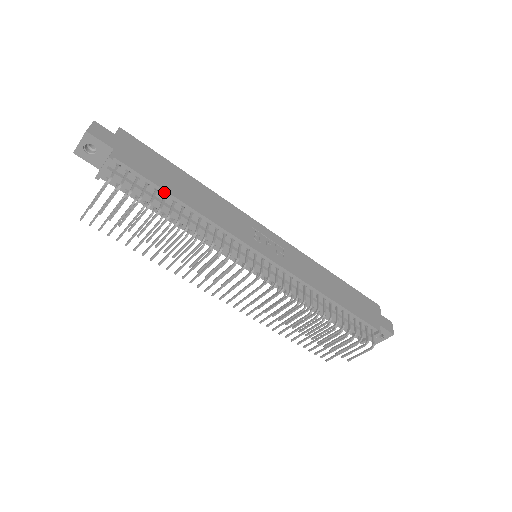
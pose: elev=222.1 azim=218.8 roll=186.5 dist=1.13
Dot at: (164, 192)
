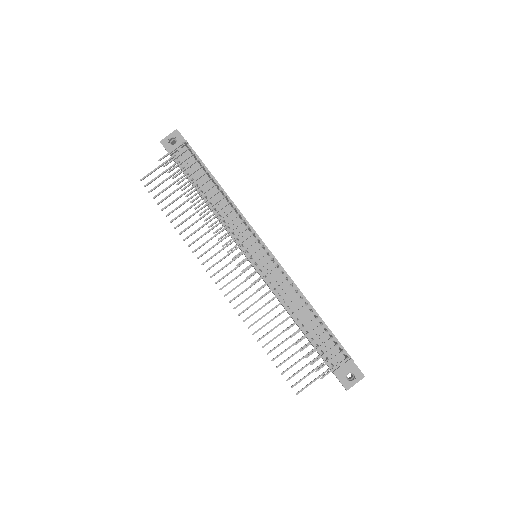
Dot at: (210, 175)
